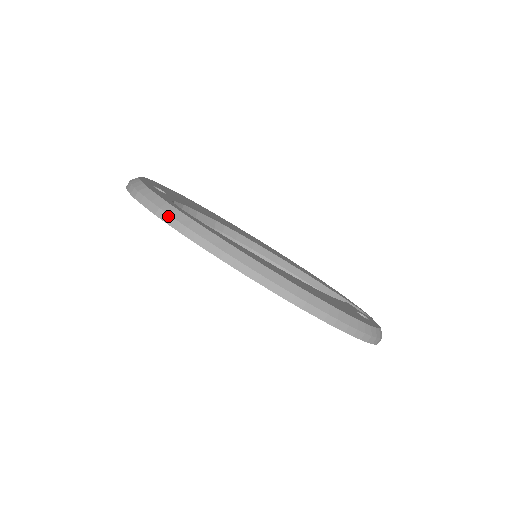
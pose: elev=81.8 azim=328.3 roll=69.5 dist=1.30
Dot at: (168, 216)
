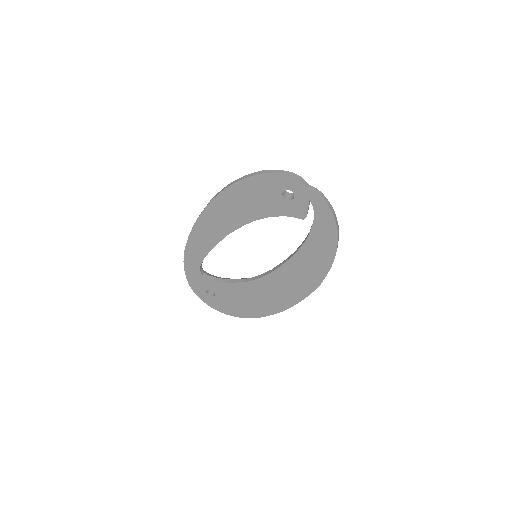
Dot at: occluded
